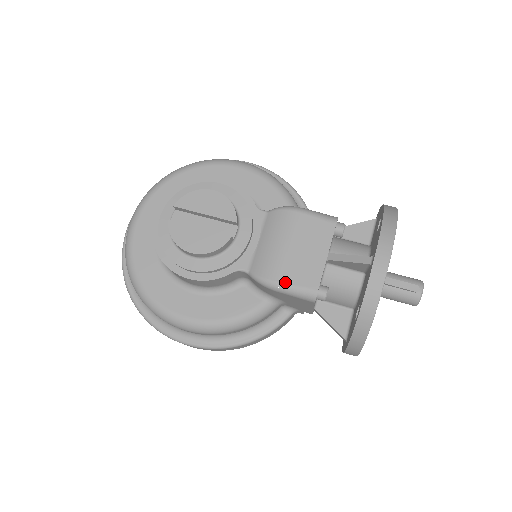
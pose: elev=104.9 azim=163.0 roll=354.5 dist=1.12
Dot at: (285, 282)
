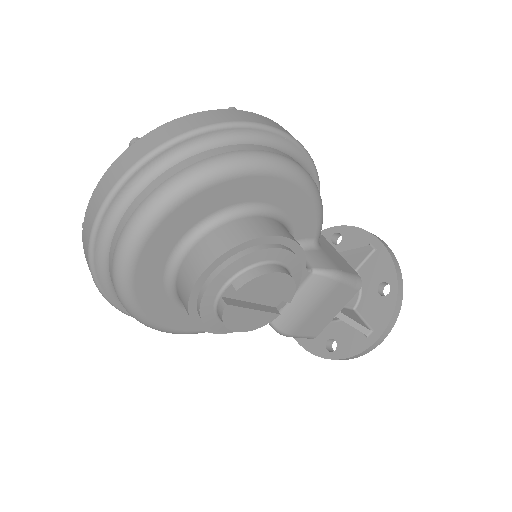
Dot at: (298, 335)
